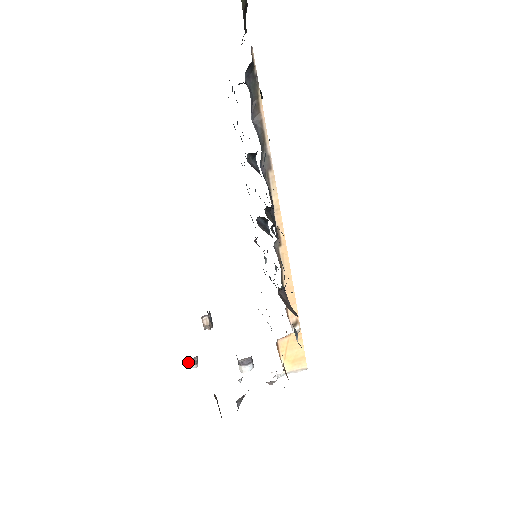
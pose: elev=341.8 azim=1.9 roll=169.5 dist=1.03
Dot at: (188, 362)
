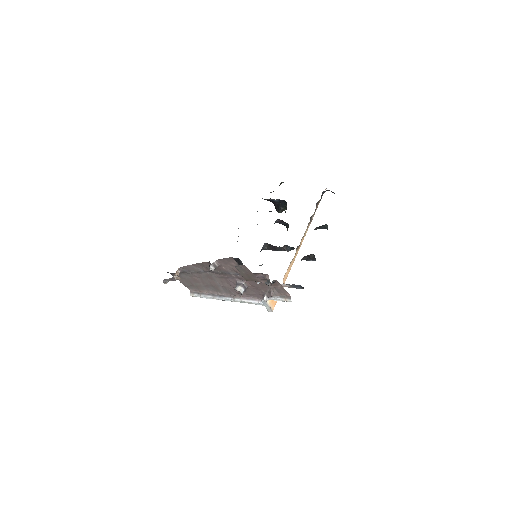
Dot at: (214, 263)
